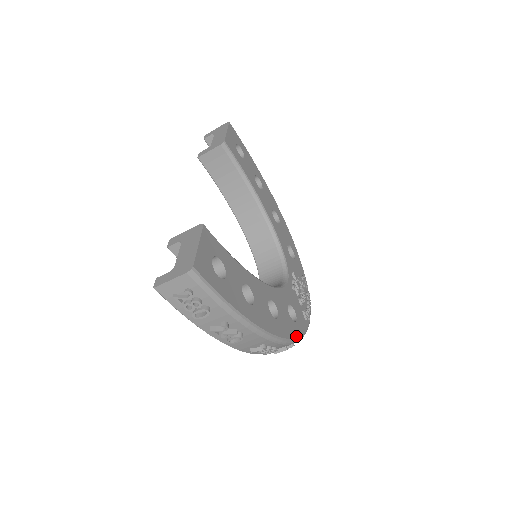
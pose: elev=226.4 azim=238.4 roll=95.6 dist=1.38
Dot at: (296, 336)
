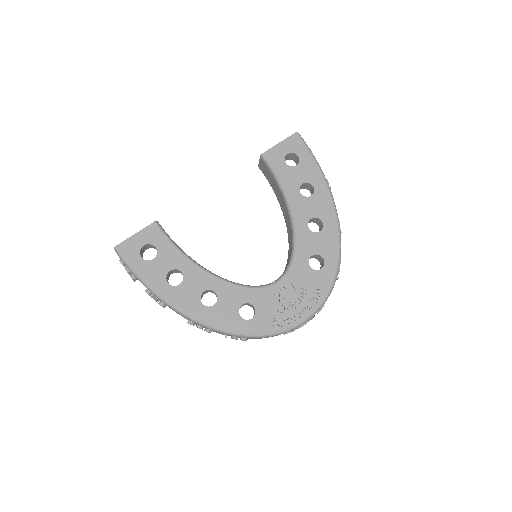
Dot at: (233, 330)
